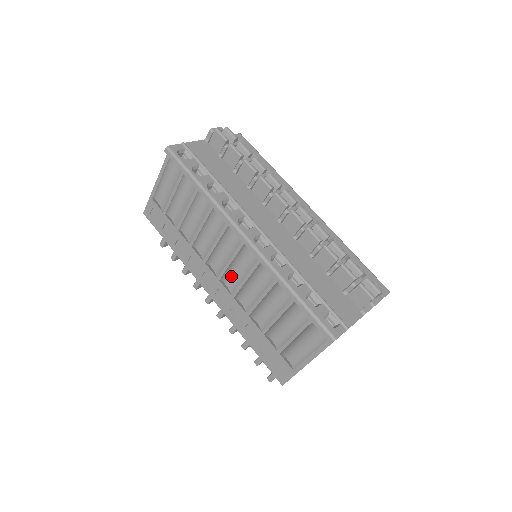
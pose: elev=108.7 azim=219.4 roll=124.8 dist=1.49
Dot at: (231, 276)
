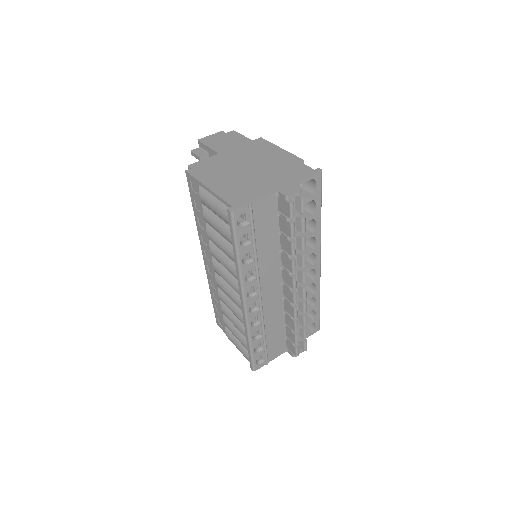
Dot at: (222, 289)
